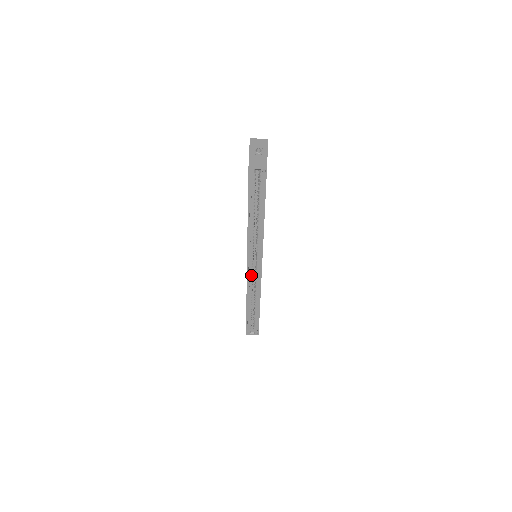
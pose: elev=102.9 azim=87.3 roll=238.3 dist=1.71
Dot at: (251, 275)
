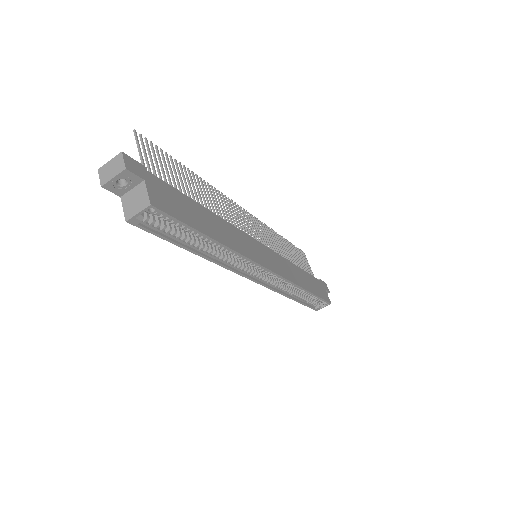
Dot at: (267, 281)
